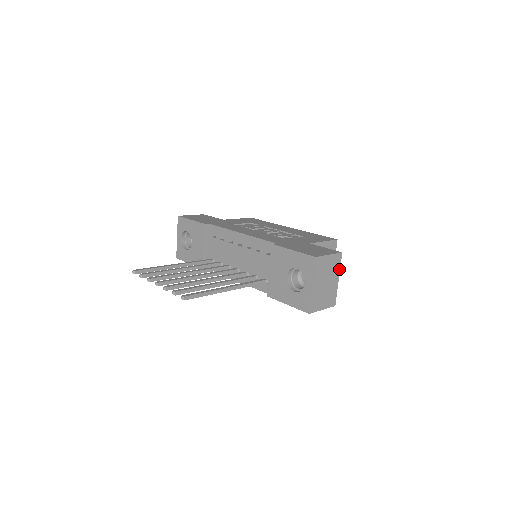
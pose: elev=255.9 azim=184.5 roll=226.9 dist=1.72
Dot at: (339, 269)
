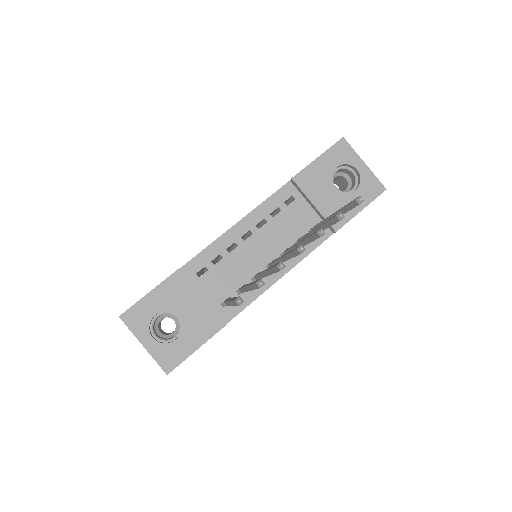
Dot at: occluded
